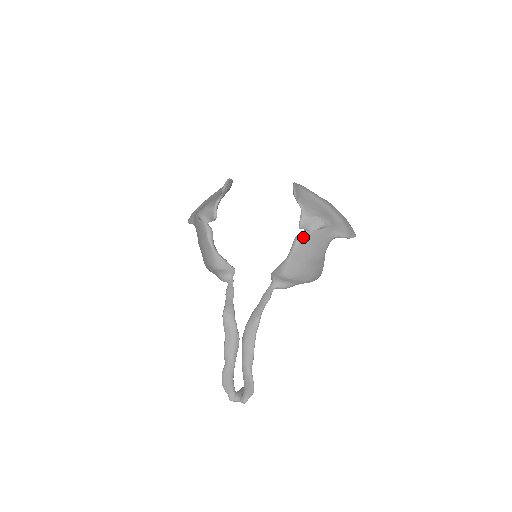
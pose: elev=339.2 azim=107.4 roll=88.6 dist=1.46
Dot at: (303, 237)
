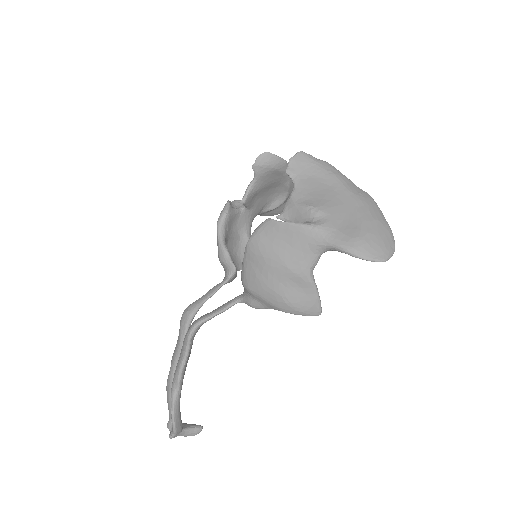
Dot at: (263, 227)
